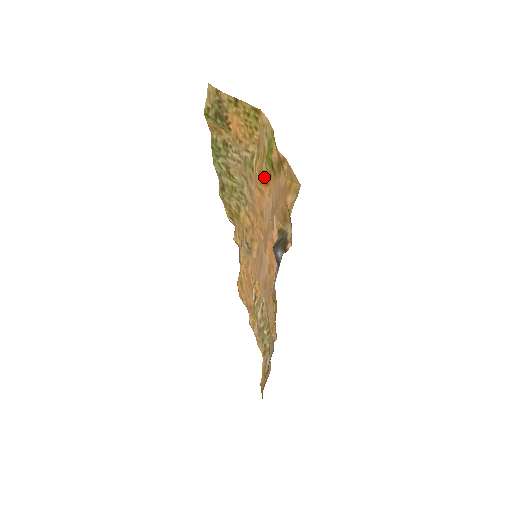
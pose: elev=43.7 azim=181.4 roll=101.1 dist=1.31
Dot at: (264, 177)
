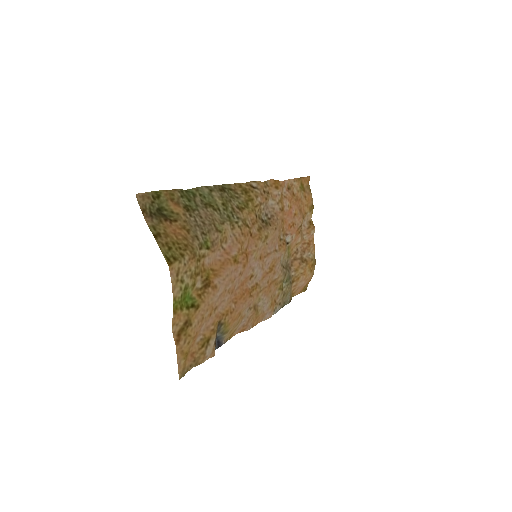
Dot at: (204, 281)
